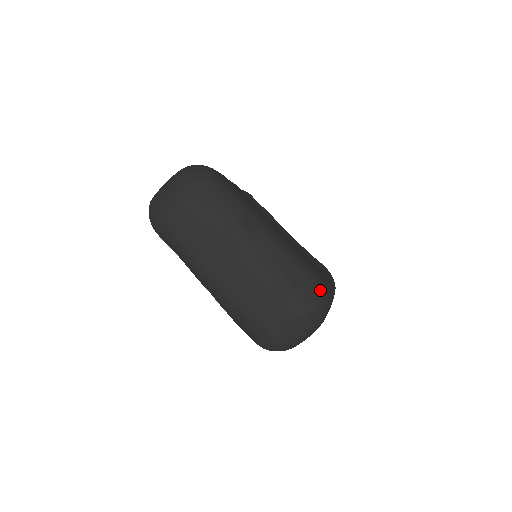
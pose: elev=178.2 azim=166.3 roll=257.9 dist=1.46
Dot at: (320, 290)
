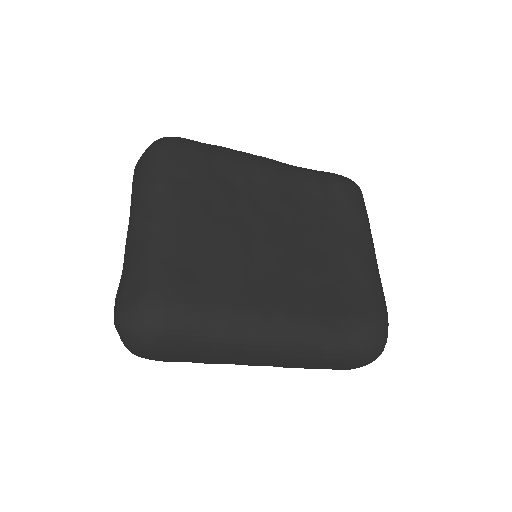
Dot at: (144, 308)
